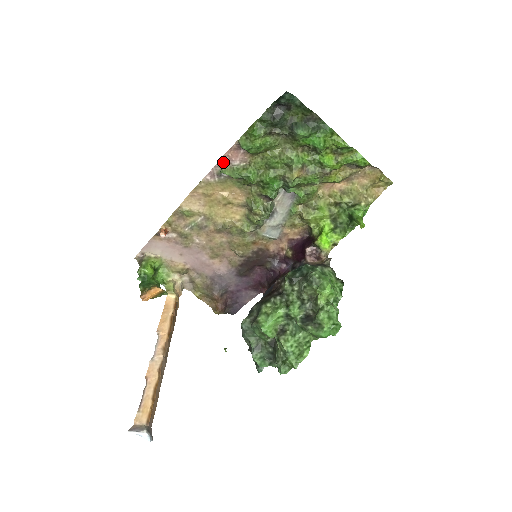
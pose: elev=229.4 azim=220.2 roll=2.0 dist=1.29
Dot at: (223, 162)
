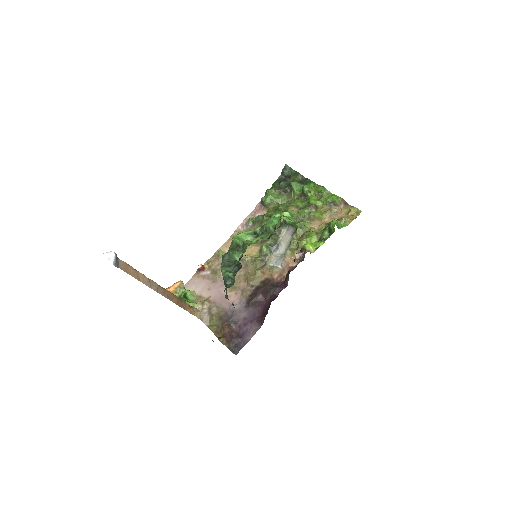
Dot at: (250, 216)
